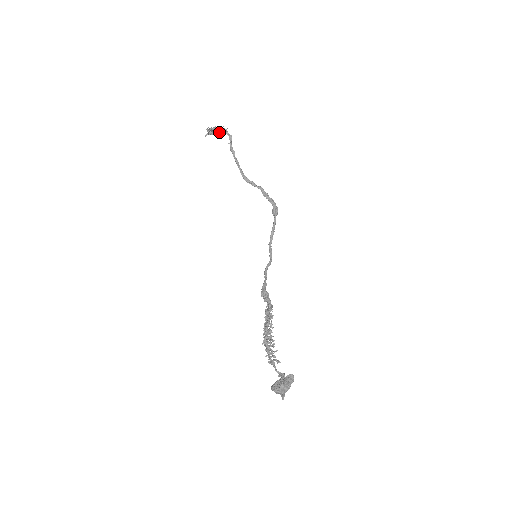
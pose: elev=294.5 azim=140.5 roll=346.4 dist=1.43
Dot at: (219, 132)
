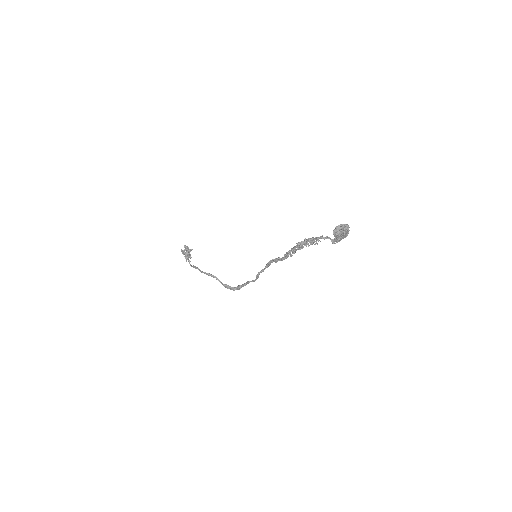
Dot at: (188, 256)
